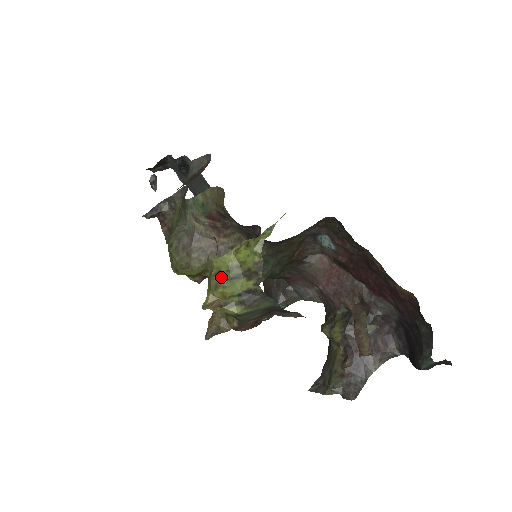
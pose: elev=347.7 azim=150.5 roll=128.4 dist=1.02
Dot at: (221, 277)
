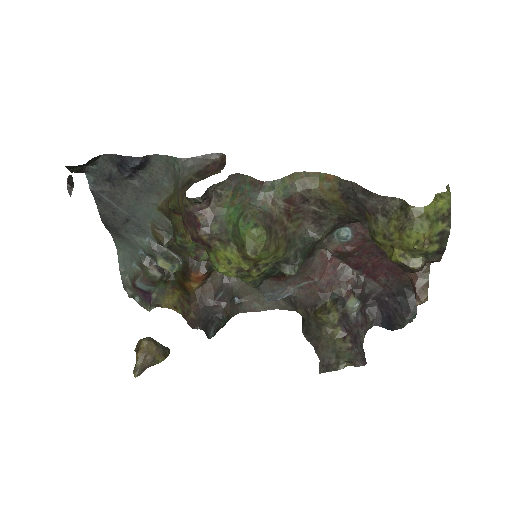
Dot at: (431, 219)
